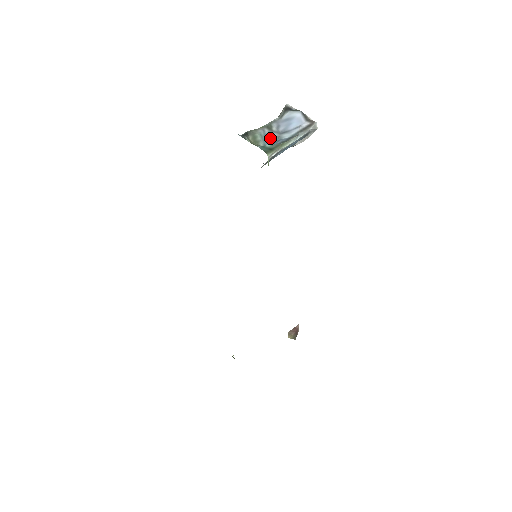
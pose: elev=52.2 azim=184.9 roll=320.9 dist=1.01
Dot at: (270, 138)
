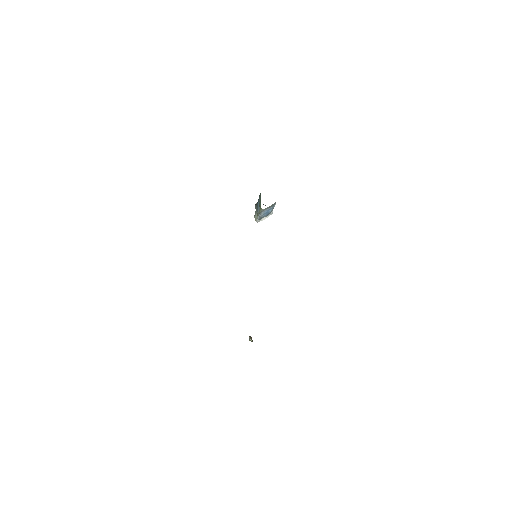
Dot at: occluded
